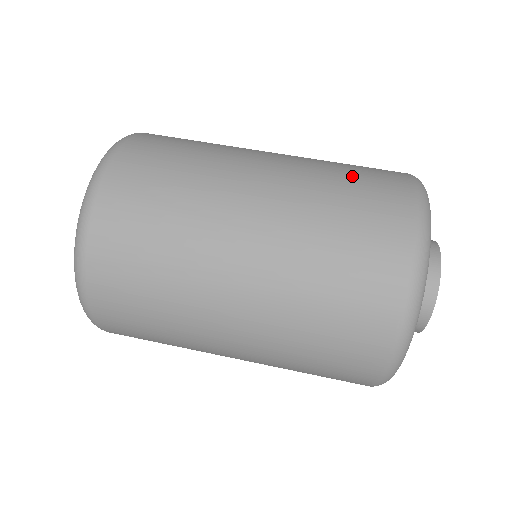
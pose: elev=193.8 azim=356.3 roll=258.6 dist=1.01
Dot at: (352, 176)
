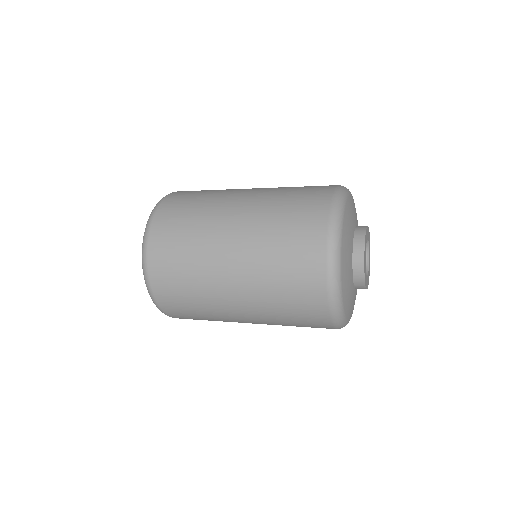
Dot at: occluded
